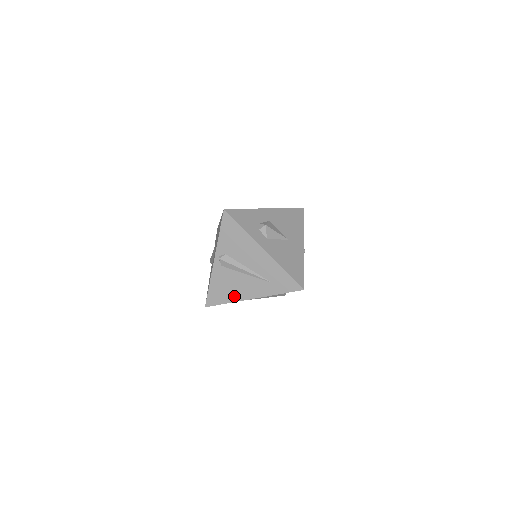
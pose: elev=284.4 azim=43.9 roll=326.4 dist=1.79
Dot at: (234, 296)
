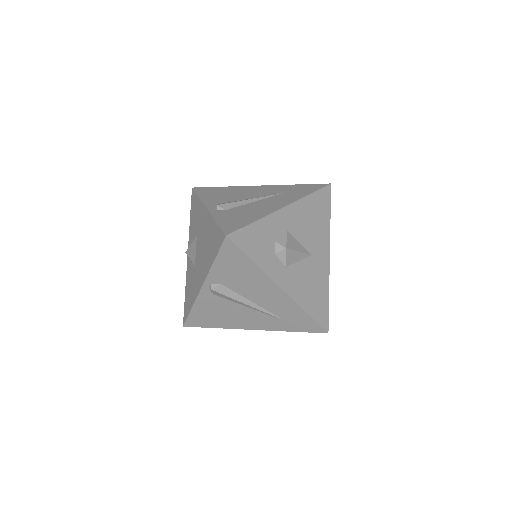
Dot at: (227, 323)
